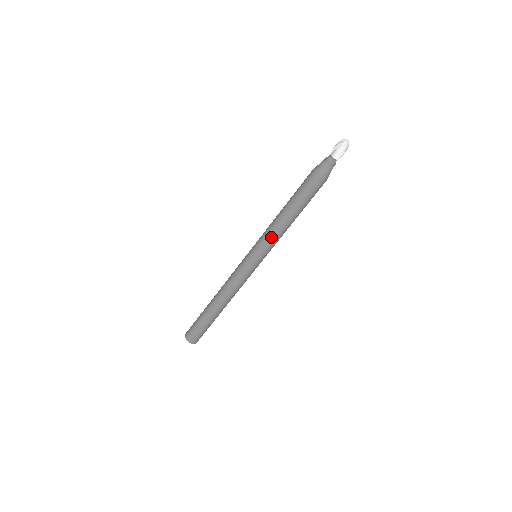
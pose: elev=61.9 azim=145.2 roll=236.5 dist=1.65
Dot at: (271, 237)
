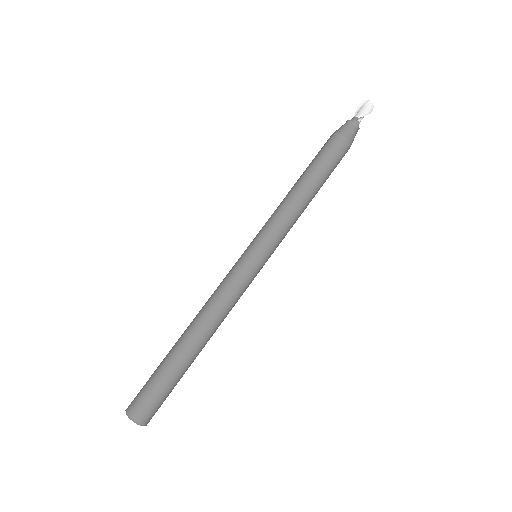
Dot at: (275, 216)
